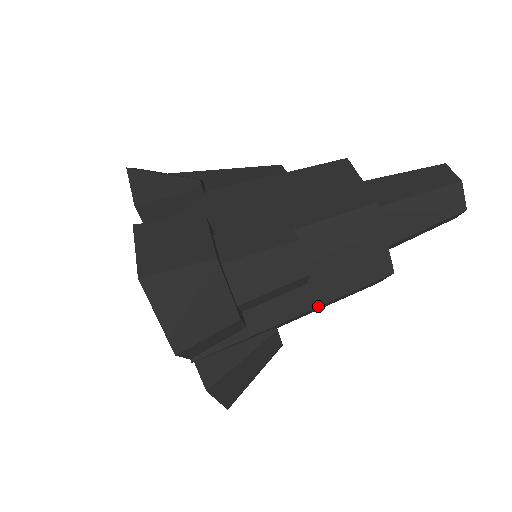
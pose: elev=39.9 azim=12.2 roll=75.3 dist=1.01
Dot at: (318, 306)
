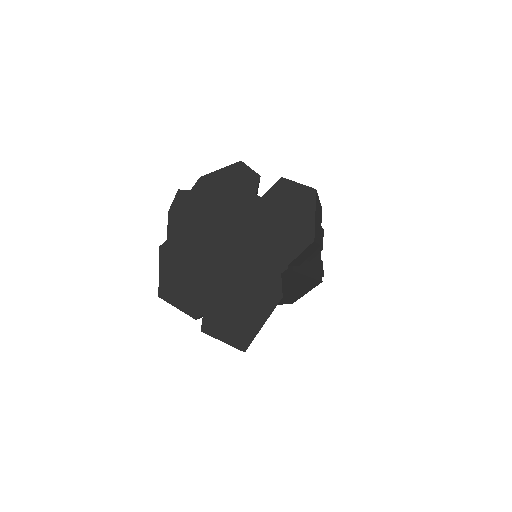
Dot at: (311, 277)
